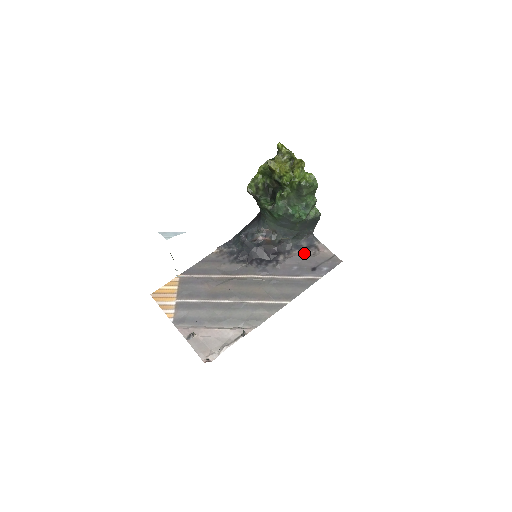
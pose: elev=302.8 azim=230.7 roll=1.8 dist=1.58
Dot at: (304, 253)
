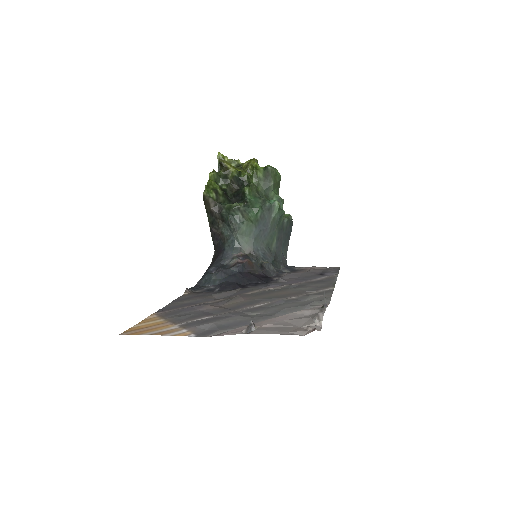
Dot at: occluded
